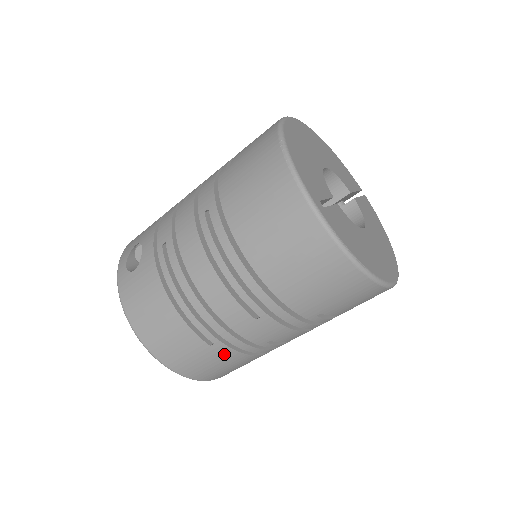
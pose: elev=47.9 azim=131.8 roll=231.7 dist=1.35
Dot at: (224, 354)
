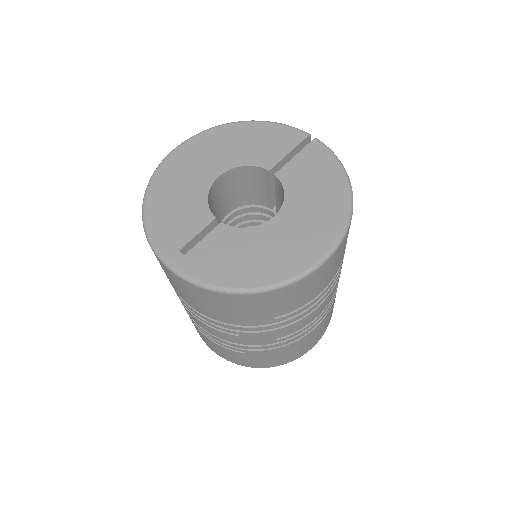
Dot at: (262, 354)
